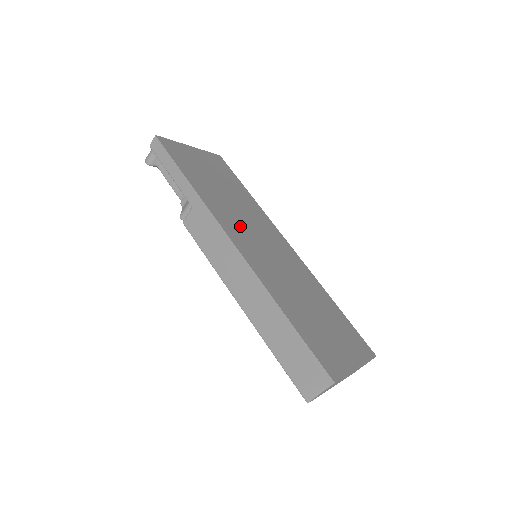
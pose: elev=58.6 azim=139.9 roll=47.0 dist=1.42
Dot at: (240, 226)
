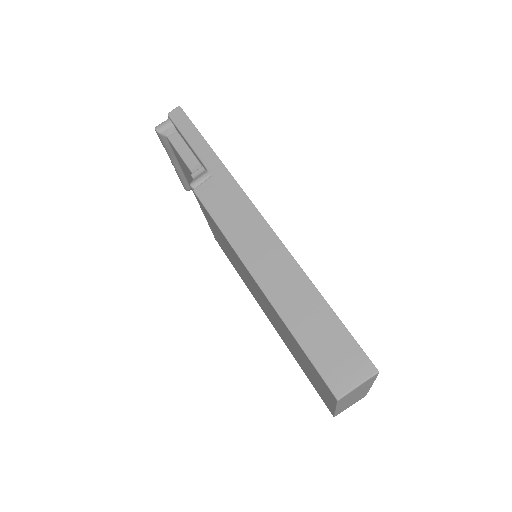
Dot at: occluded
